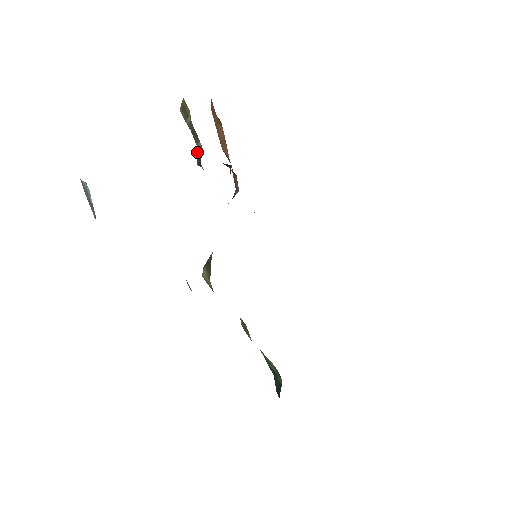
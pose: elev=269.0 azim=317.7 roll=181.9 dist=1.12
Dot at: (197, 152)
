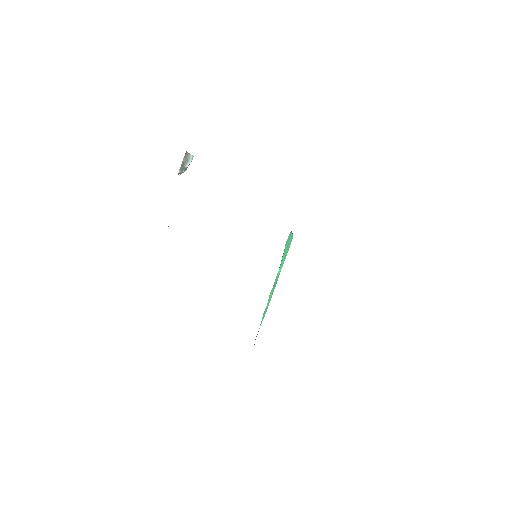
Dot at: occluded
